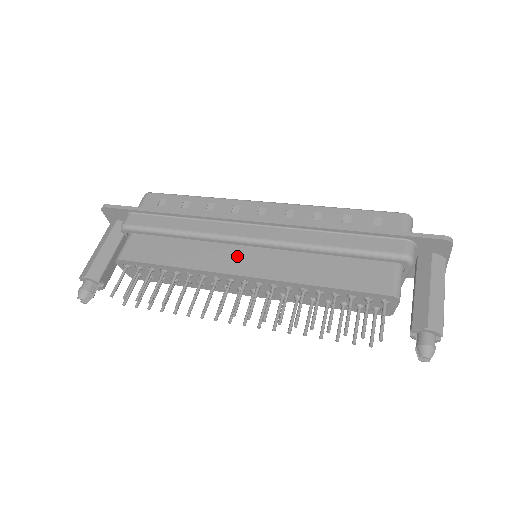
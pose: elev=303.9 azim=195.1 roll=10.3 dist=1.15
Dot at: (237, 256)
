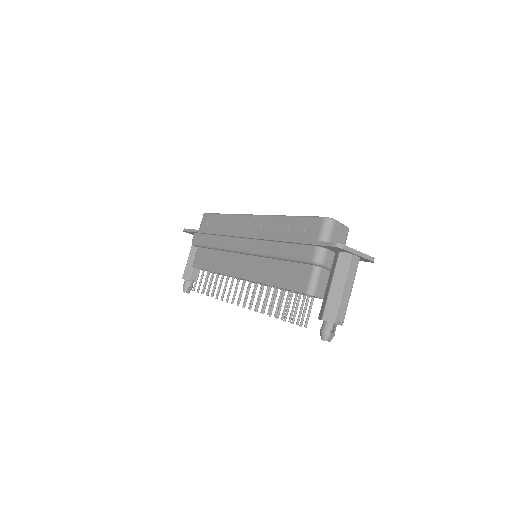
Dot at: (238, 262)
